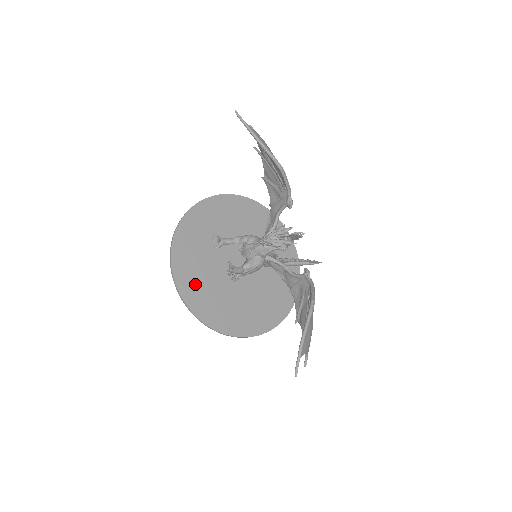
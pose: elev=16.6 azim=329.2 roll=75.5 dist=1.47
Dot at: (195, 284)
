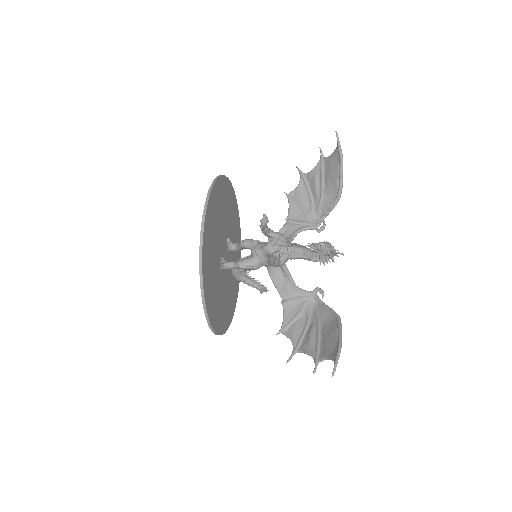
Dot at: (209, 250)
